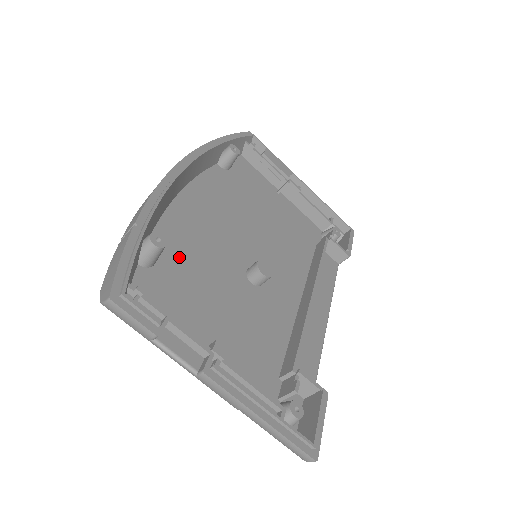
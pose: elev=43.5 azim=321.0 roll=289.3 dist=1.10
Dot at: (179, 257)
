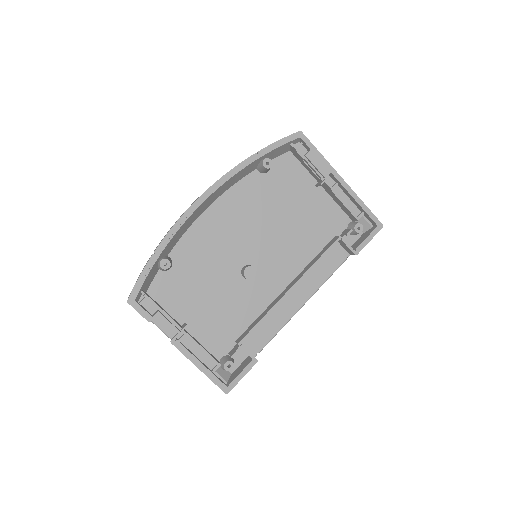
Dot at: (190, 261)
